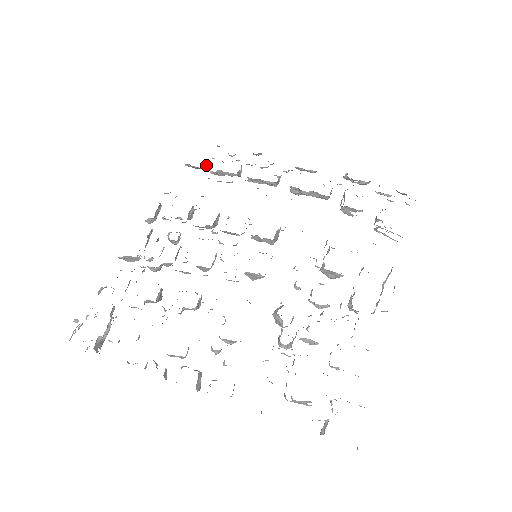
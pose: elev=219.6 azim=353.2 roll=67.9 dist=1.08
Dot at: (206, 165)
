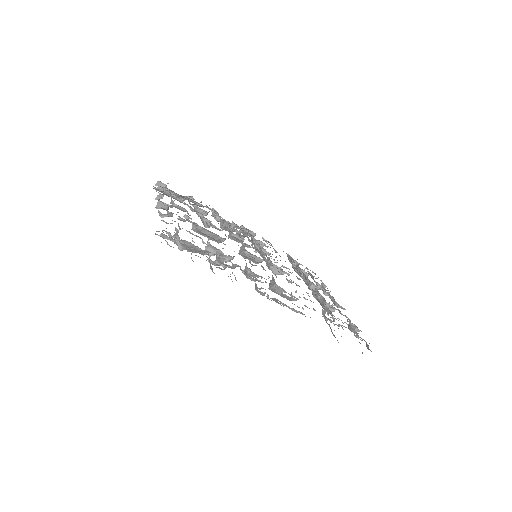
Dot at: occluded
